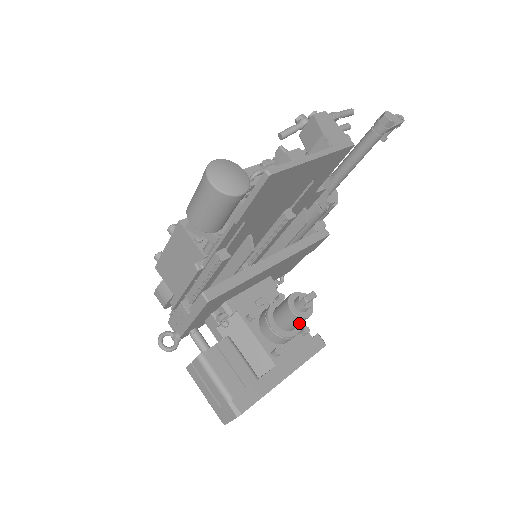
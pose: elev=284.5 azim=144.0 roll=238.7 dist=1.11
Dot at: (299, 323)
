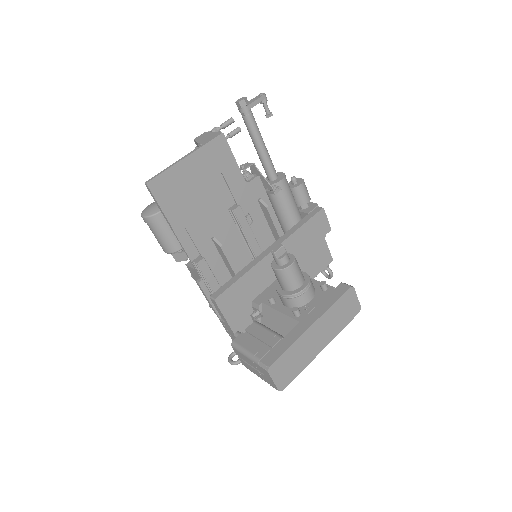
Dot at: (291, 276)
